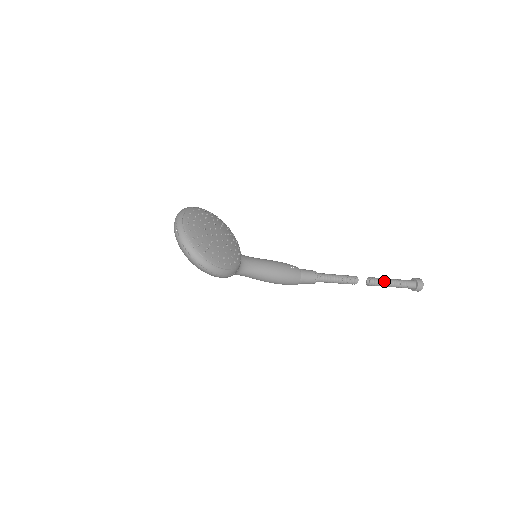
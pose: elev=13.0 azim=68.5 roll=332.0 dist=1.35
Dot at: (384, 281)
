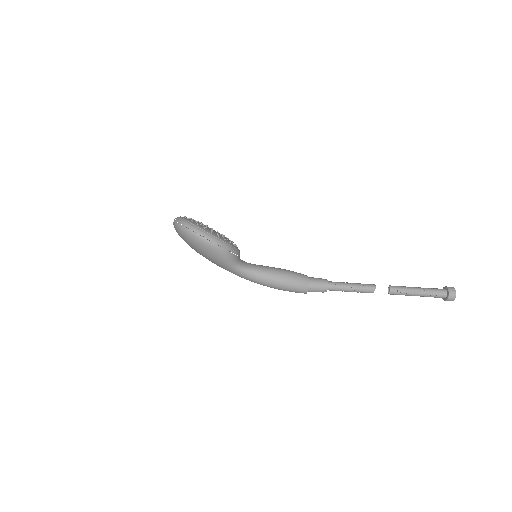
Dot at: (406, 287)
